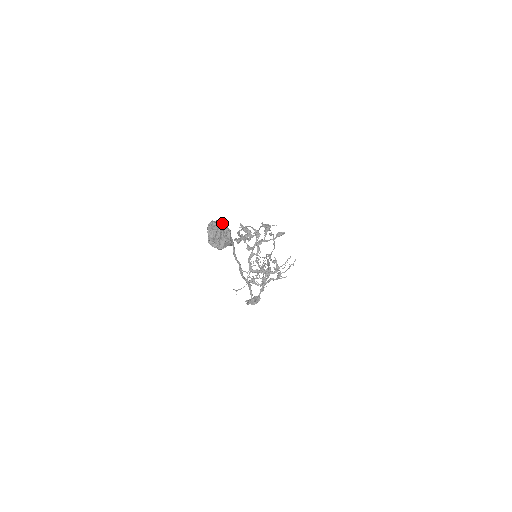
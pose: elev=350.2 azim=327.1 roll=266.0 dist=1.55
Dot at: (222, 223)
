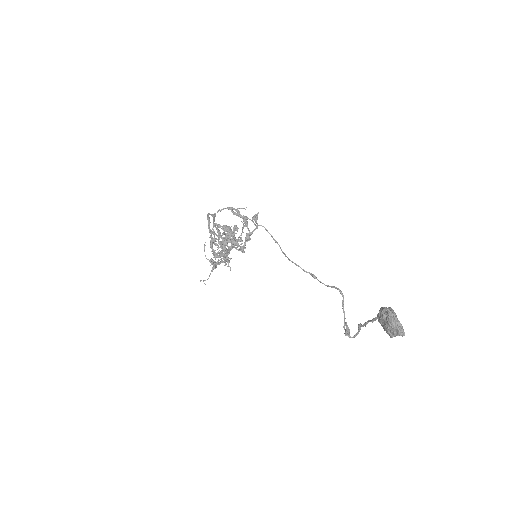
Dot at: (394, 312)
